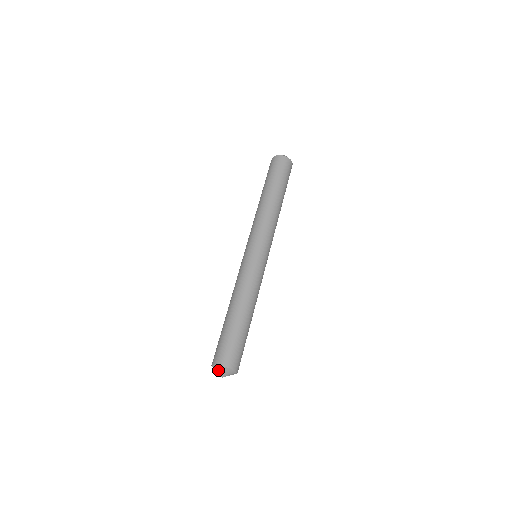
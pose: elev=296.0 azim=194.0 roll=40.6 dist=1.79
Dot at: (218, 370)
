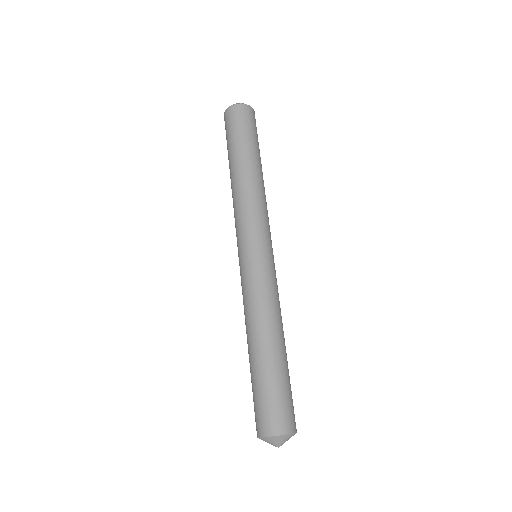
Dot at: (279, 441)
